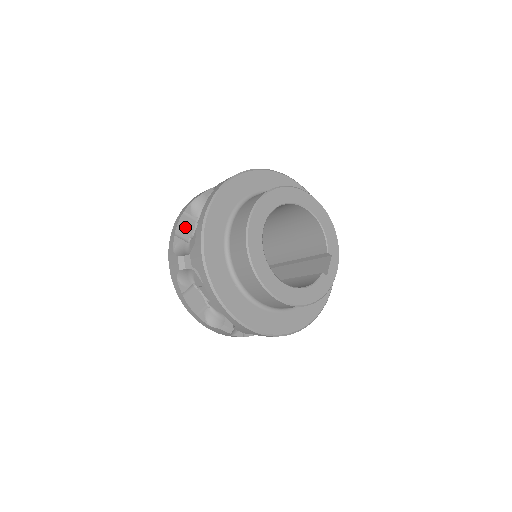
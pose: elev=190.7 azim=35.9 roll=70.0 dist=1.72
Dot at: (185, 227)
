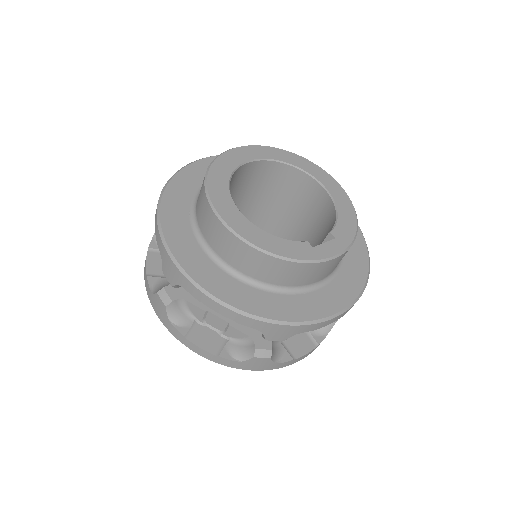
Dot at: occluded
